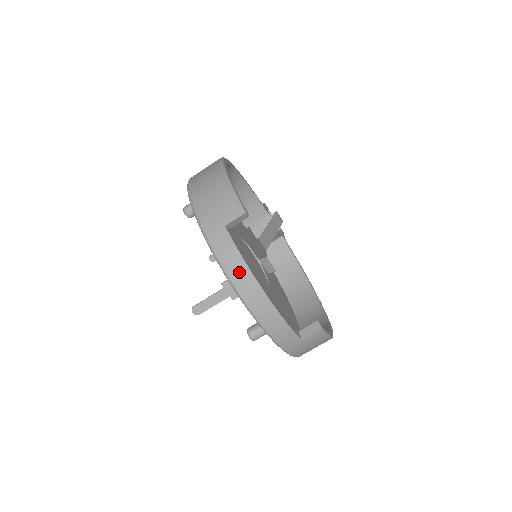
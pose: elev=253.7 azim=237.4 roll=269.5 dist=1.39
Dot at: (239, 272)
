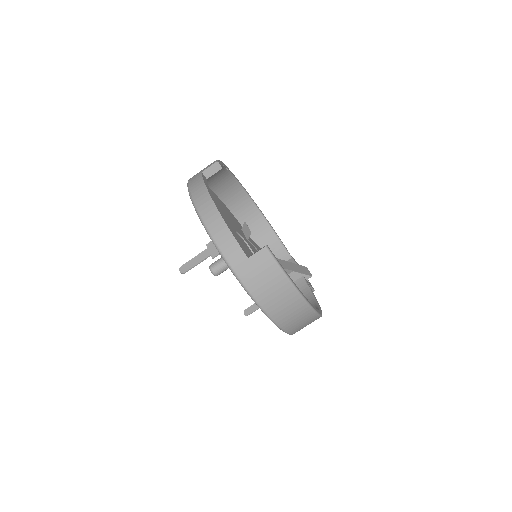
Dot at: (199, 191)
